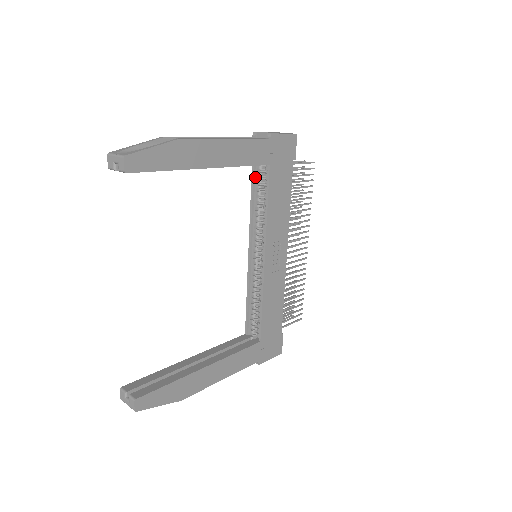
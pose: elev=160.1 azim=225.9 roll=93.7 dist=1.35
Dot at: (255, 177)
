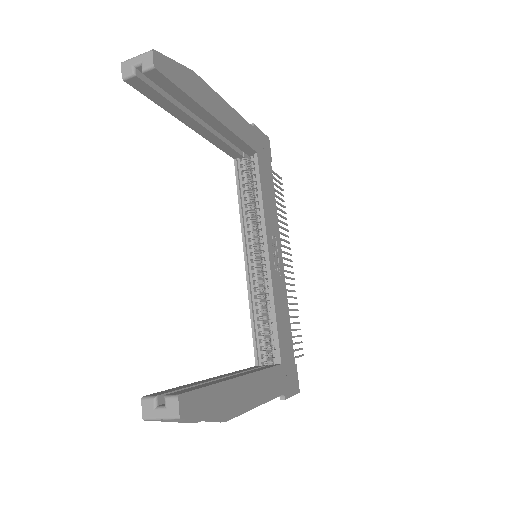
Dot at: (239, 174)
